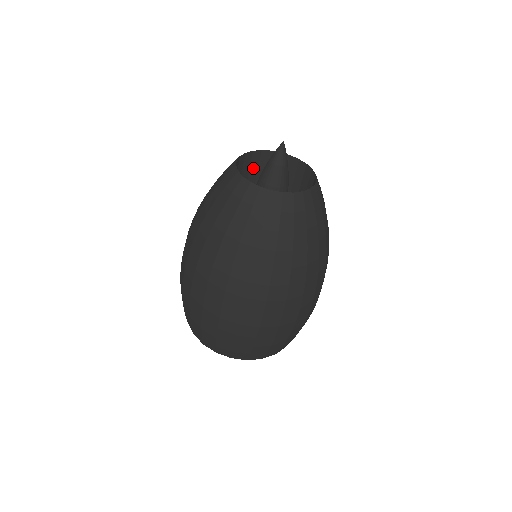
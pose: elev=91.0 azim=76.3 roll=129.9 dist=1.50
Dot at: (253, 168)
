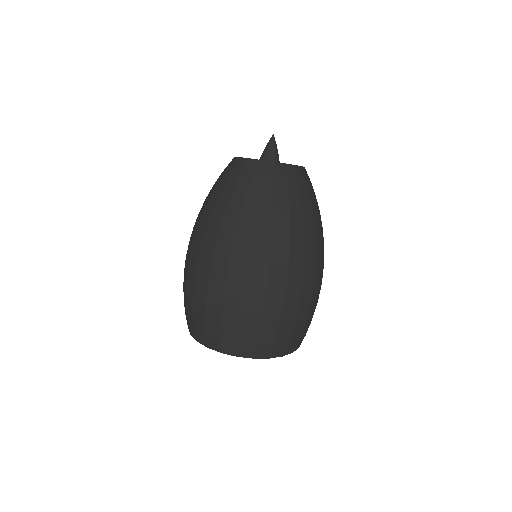
Dot at: occluded
